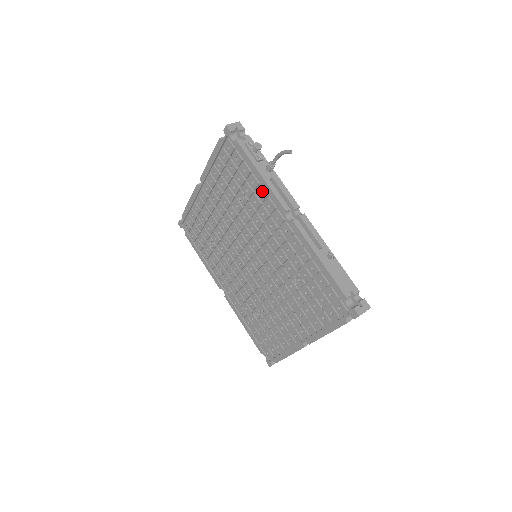
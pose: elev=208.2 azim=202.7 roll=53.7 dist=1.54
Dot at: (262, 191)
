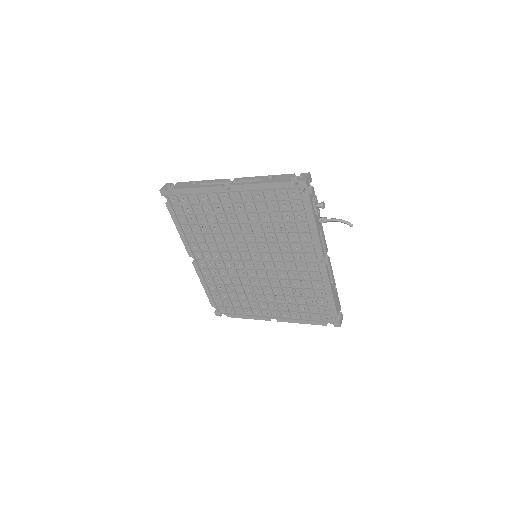
Dot at: (309, 237)
